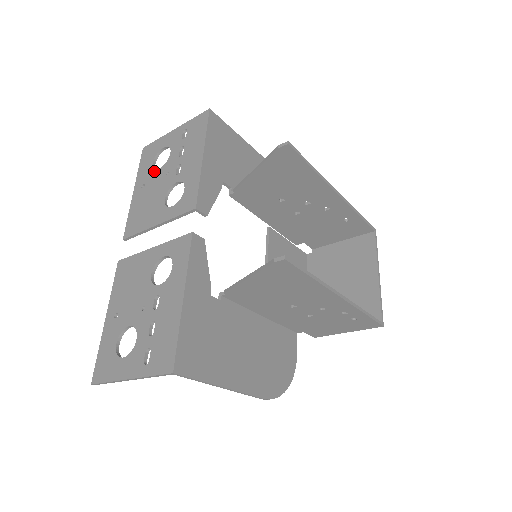
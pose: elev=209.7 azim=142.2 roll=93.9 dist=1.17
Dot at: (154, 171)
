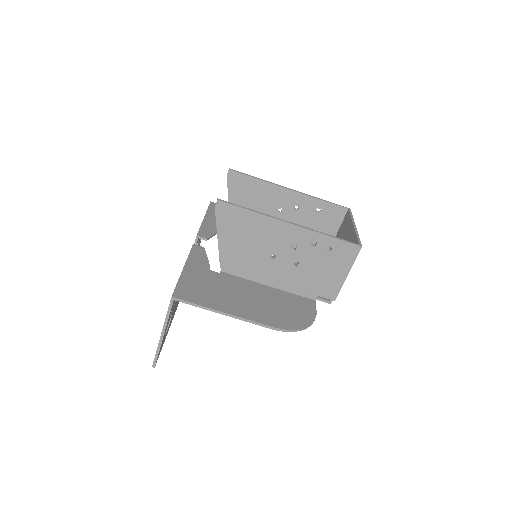
Dot at: occluded
